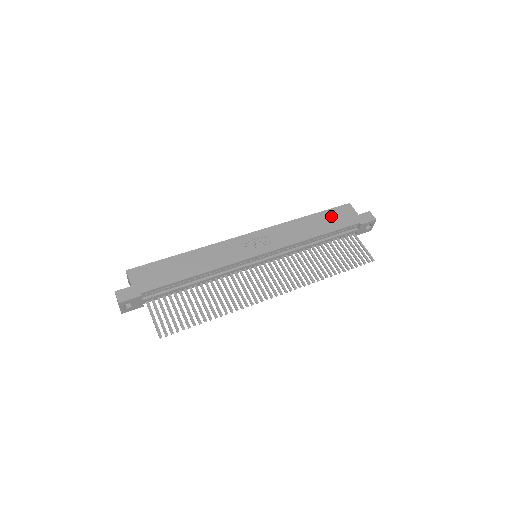
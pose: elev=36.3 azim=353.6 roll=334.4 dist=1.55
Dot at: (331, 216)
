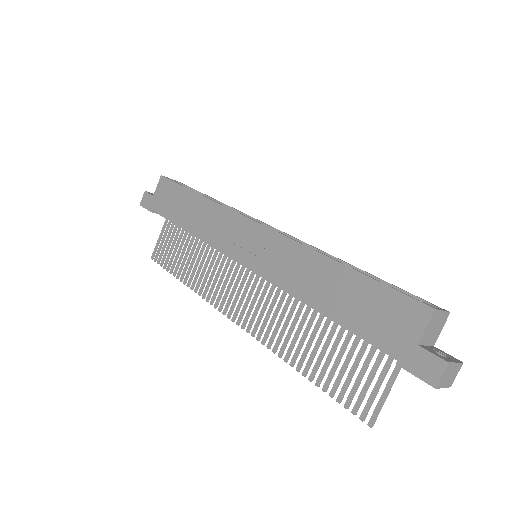
Dot at: (371, 299)
